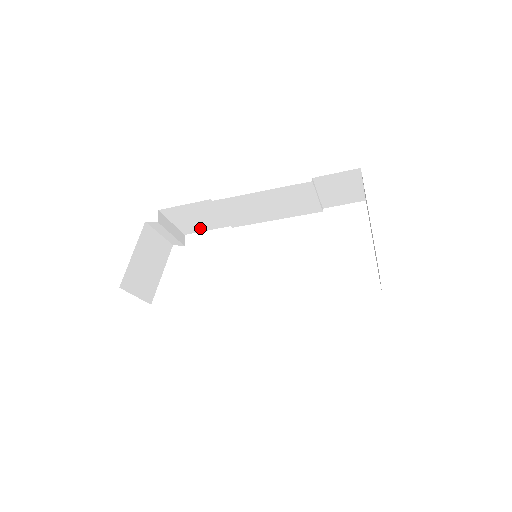
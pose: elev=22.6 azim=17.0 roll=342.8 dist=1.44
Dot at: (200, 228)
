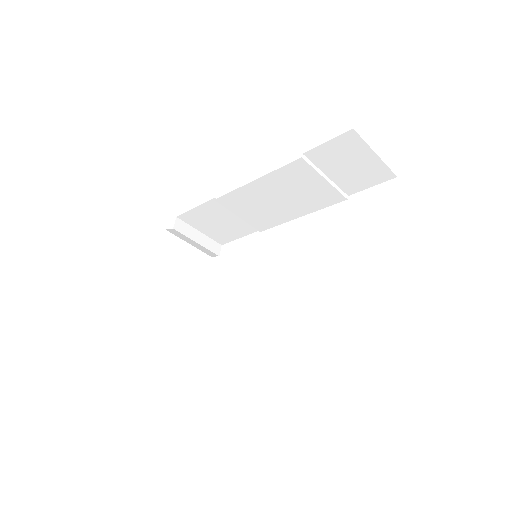
Dot at: (231, 236)
